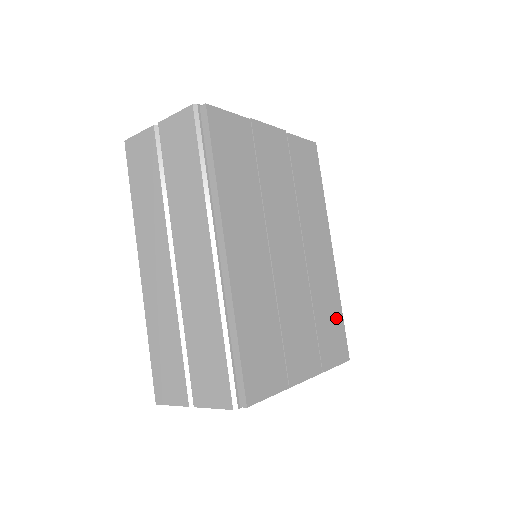
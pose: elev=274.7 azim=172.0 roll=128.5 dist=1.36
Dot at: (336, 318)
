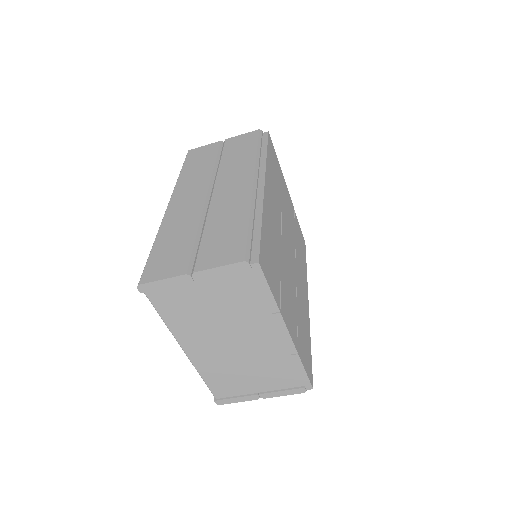
Dot at: (307, 343)
